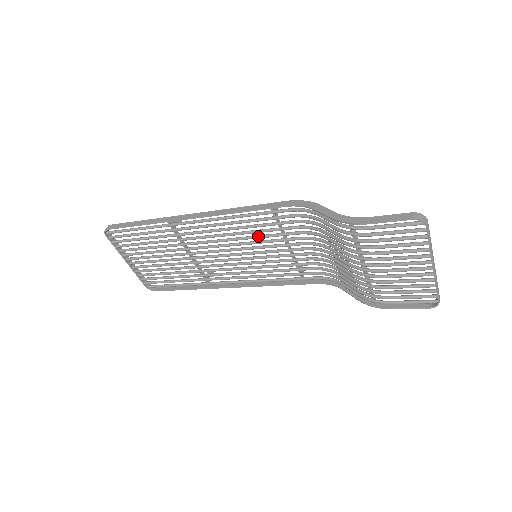
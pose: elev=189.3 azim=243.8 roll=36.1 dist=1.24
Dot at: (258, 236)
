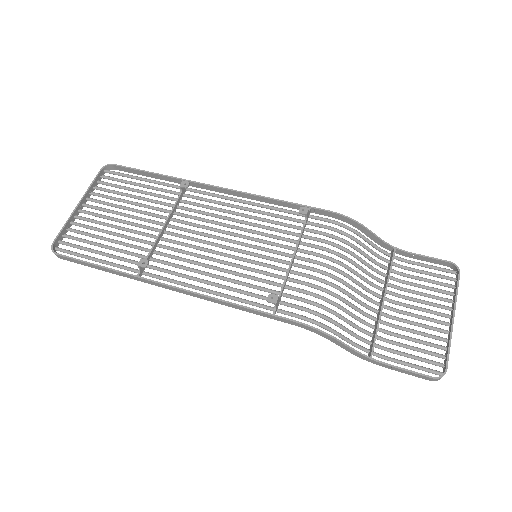
Dot at: occluded
